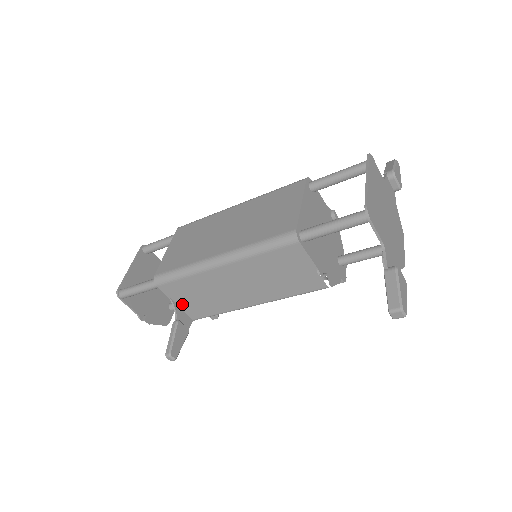
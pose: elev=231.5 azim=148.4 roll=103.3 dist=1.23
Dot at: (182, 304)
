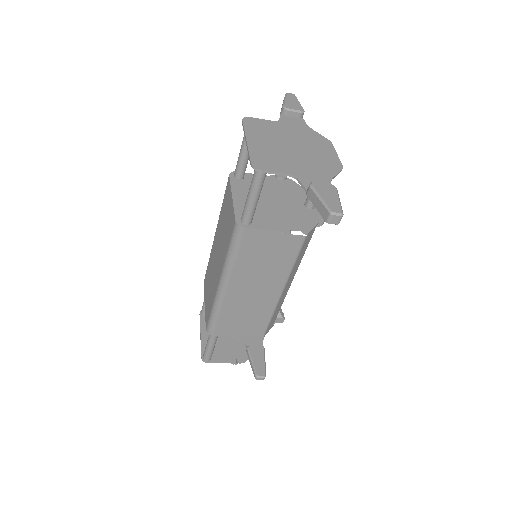
Dot at: (242, 333)
